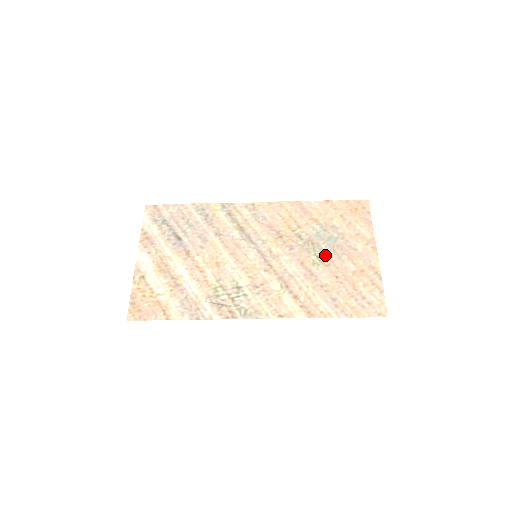
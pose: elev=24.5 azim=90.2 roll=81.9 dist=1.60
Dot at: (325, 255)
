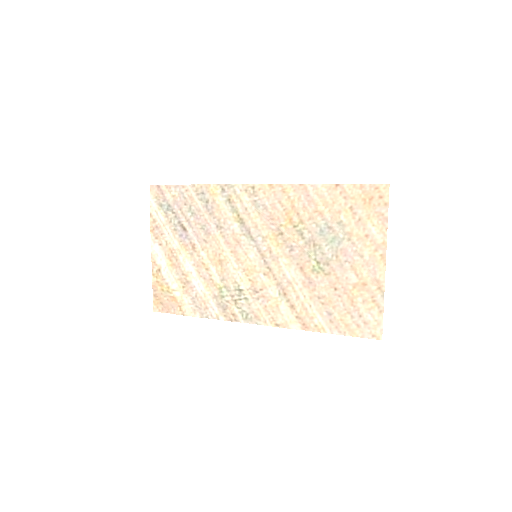
Dot at: (326, 261)
